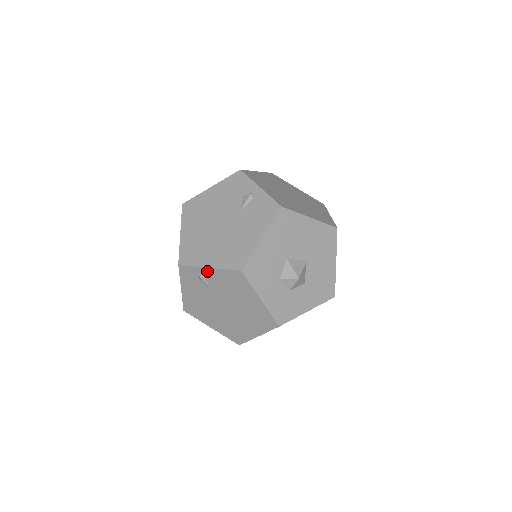
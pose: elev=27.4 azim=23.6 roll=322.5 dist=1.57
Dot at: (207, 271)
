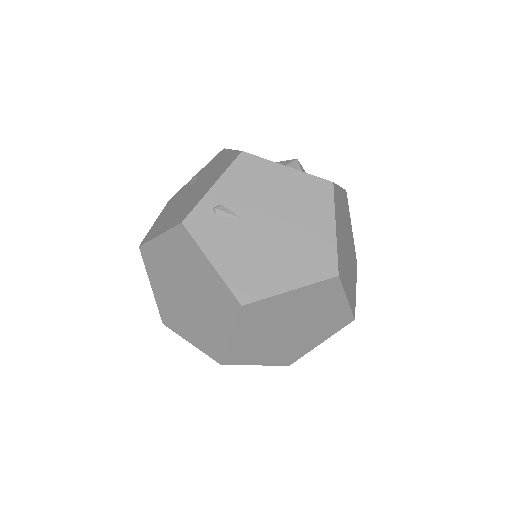
Dot at: (215, 193)
